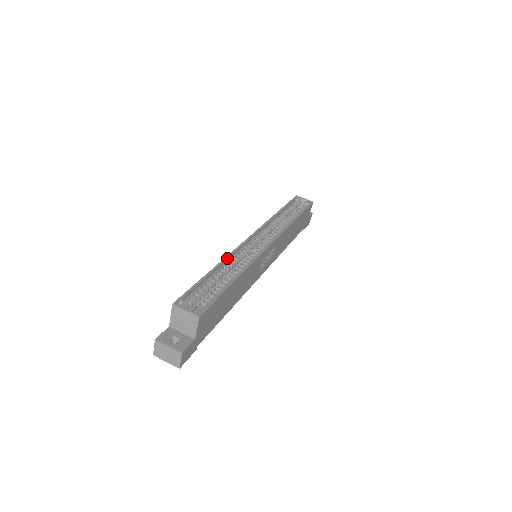
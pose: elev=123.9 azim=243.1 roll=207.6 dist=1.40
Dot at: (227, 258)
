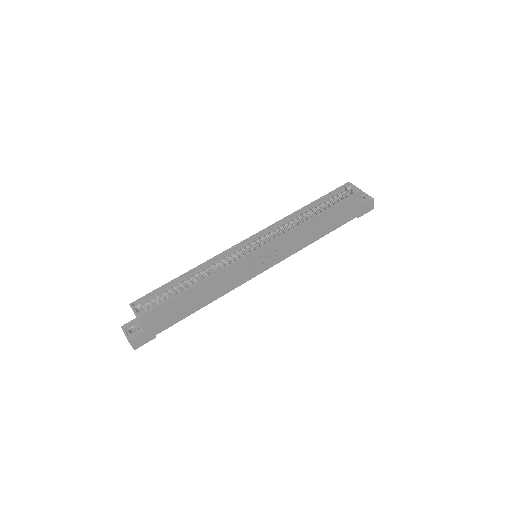
Dot at: (204, 263)
